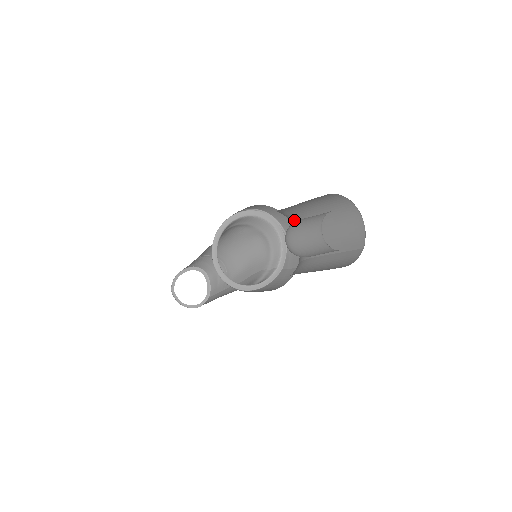
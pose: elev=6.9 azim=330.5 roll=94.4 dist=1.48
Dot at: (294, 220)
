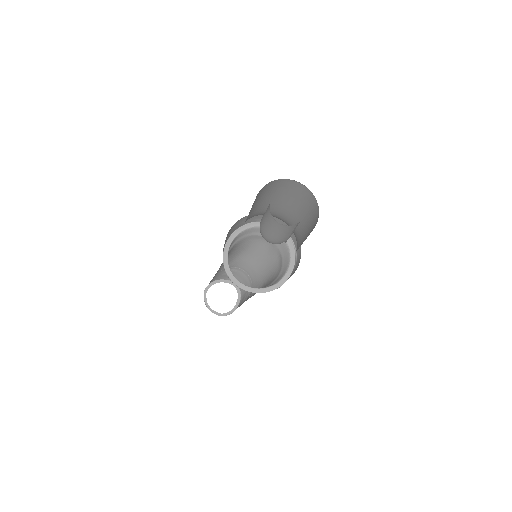
Dot at: (295, 233)
